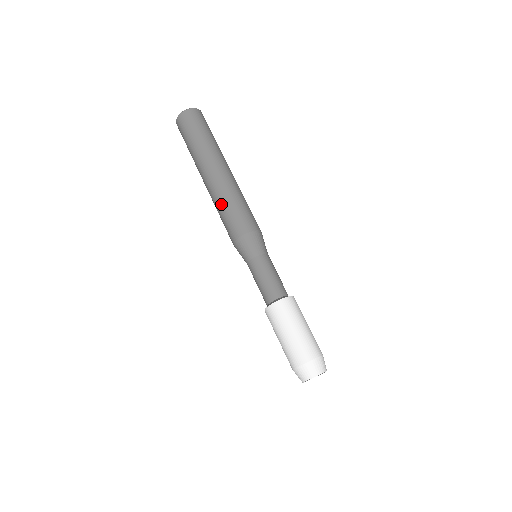
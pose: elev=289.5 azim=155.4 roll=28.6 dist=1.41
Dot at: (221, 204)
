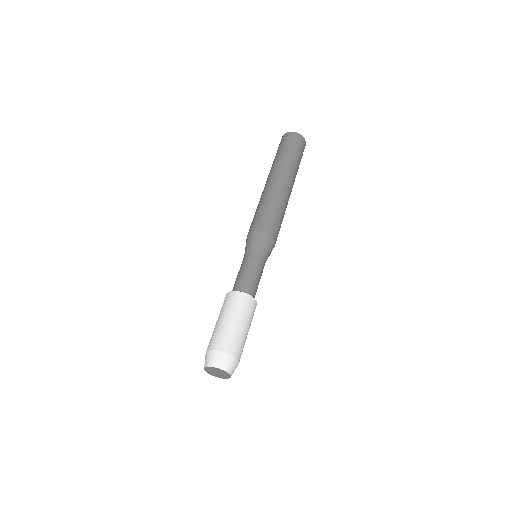
Dot at: occluded
